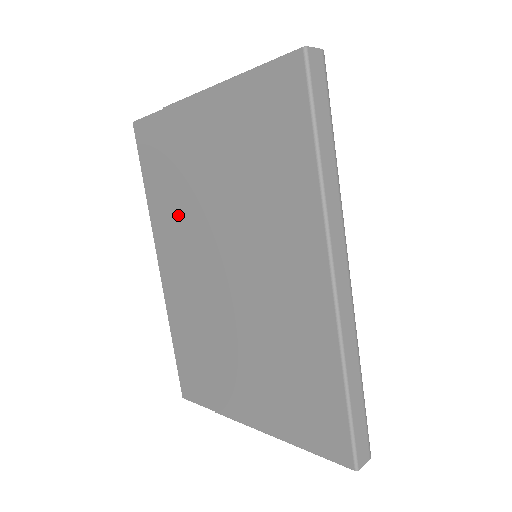
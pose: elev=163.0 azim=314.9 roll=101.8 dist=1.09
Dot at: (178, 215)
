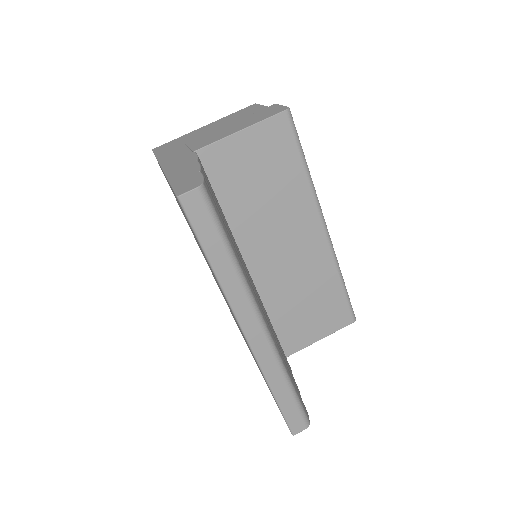
Dot at: occluded
